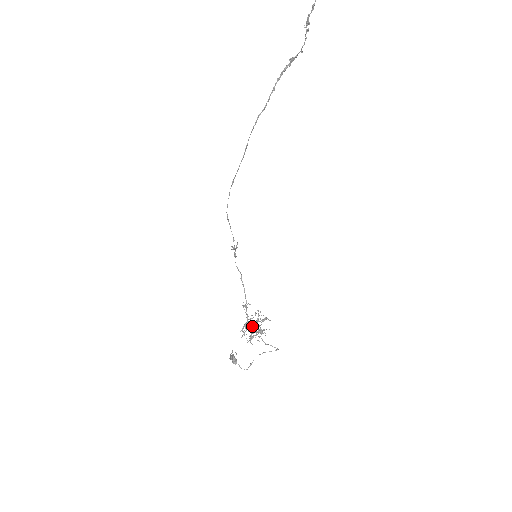
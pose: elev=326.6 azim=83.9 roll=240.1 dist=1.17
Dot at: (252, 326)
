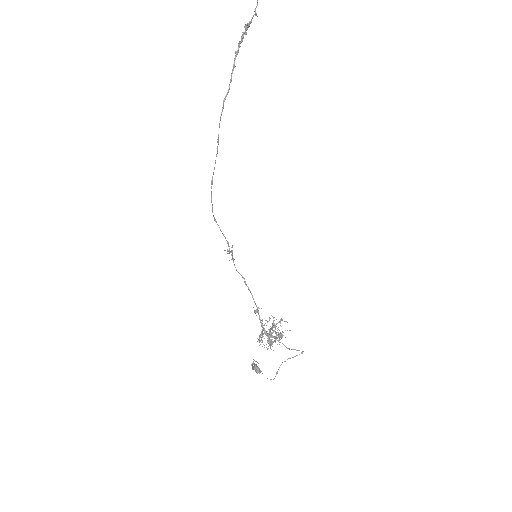
Dot at: (269, 332)
